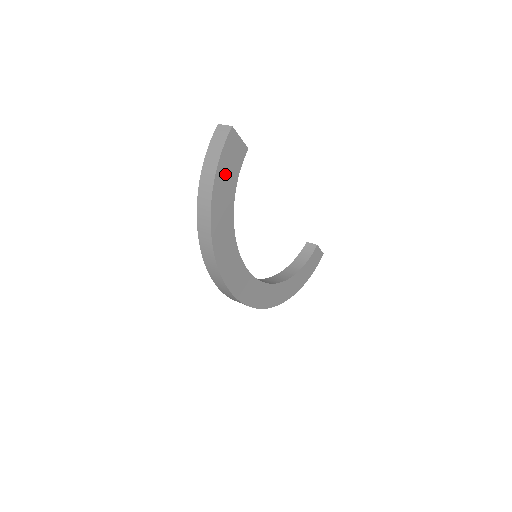
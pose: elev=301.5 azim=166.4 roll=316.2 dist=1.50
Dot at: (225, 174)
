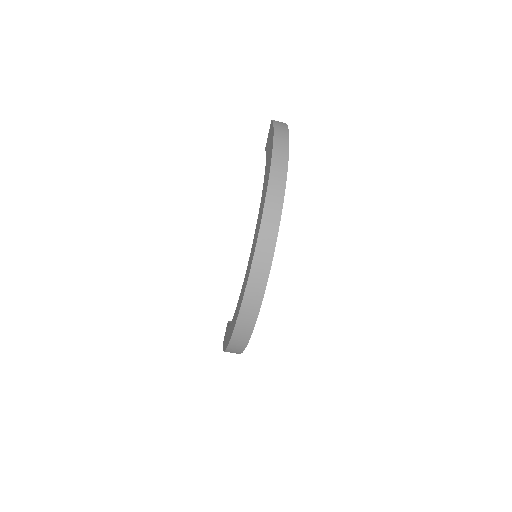
Dot at: occluded
